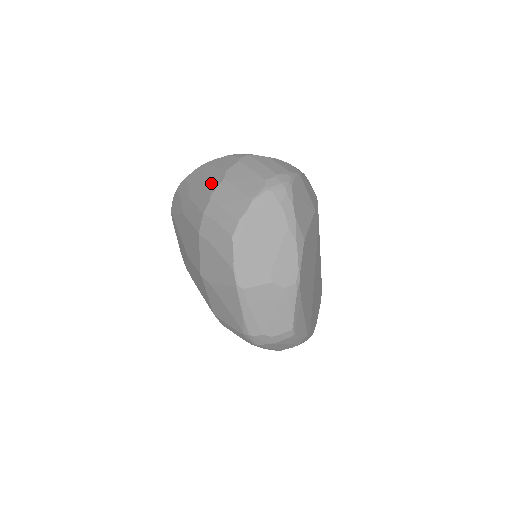
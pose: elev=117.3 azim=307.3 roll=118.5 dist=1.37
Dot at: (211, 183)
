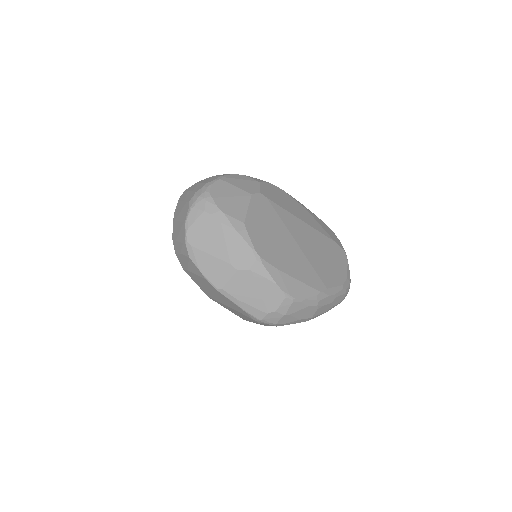
Dot at: occluded
